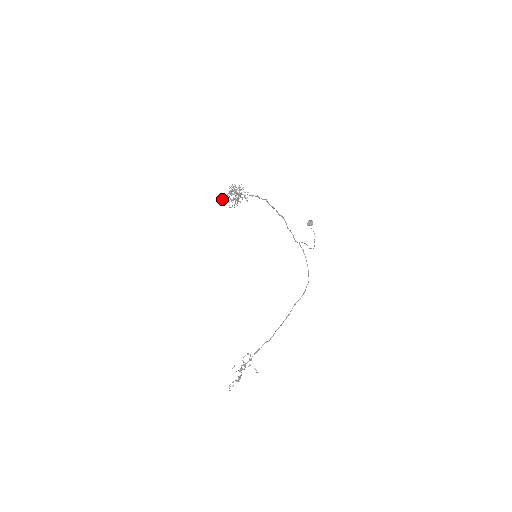
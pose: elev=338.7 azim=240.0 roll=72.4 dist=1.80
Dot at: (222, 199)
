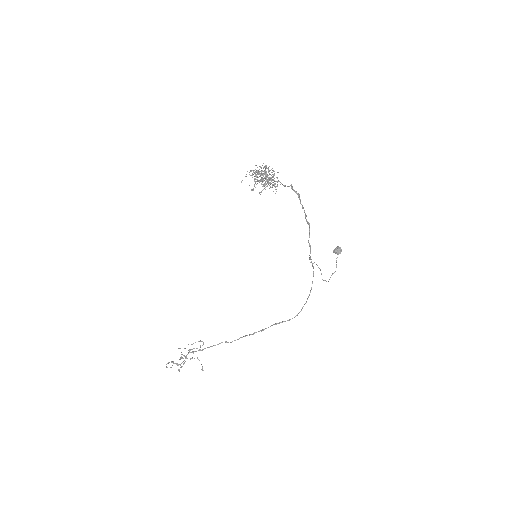
Dot at: occluded
